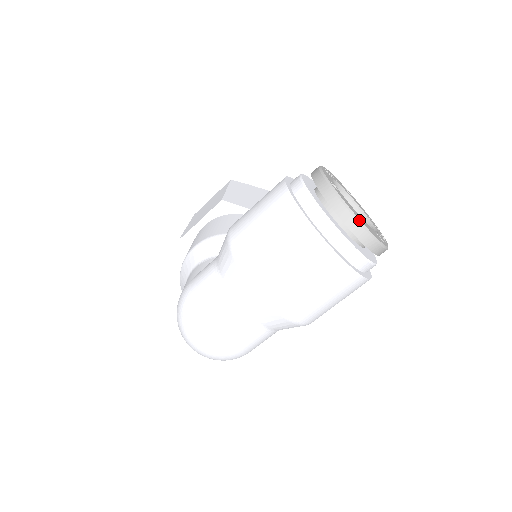
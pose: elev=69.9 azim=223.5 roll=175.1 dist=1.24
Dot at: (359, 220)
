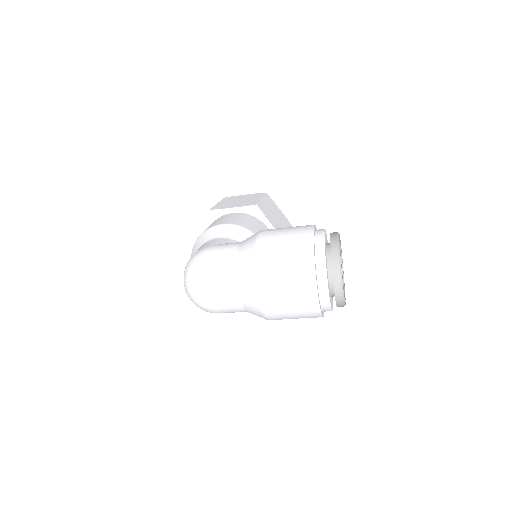
Dot at: (342, 279)
